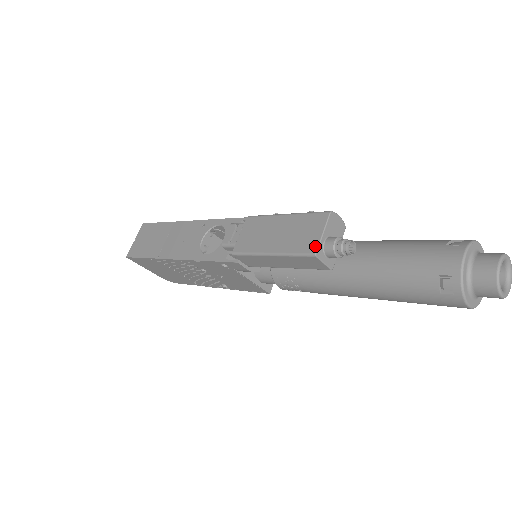
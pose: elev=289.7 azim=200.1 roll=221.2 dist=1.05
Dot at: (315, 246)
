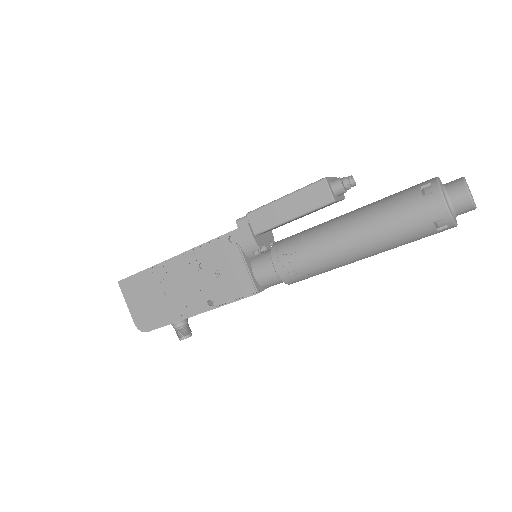
Dot at: (325, 178)
